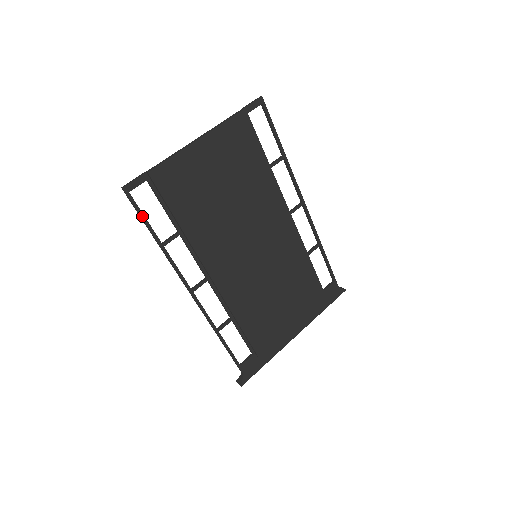
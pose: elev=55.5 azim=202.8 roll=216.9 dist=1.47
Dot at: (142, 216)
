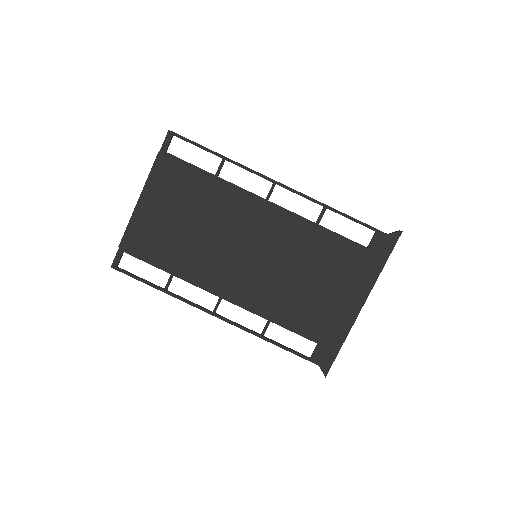
Dot at: (136, 278)
